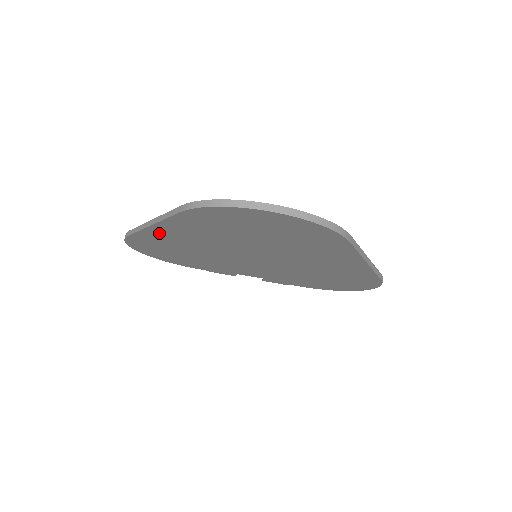
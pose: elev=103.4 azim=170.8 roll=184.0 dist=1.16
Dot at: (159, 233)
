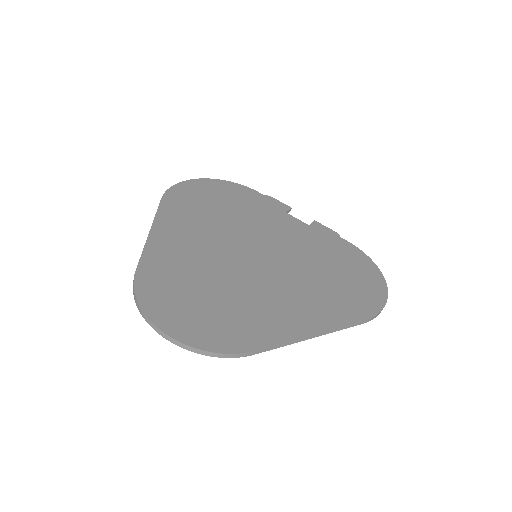
Dot at: occluded
